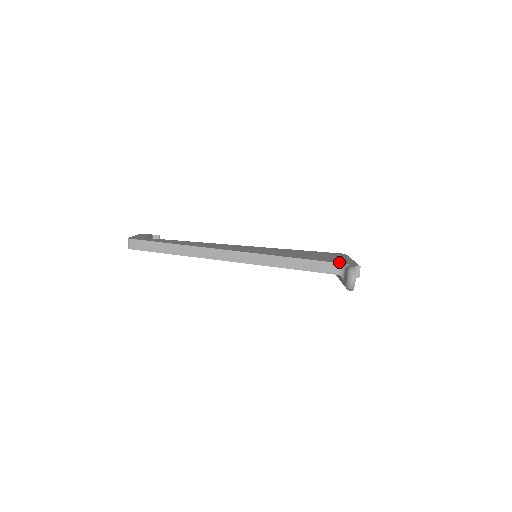
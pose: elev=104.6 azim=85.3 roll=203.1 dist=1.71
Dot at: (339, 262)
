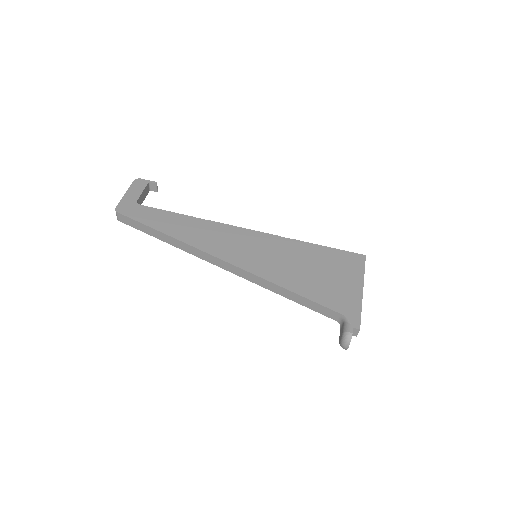
Dot at: (340, 310)
